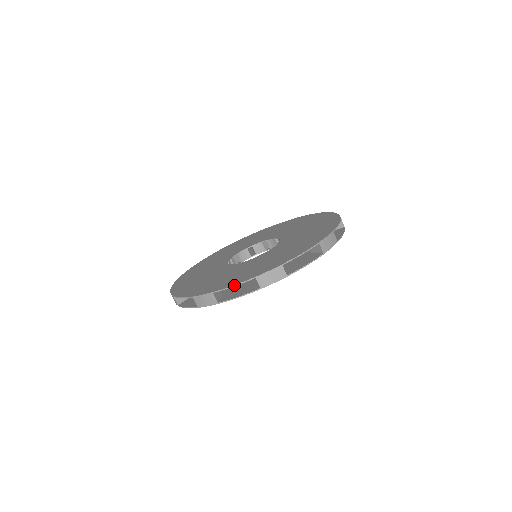
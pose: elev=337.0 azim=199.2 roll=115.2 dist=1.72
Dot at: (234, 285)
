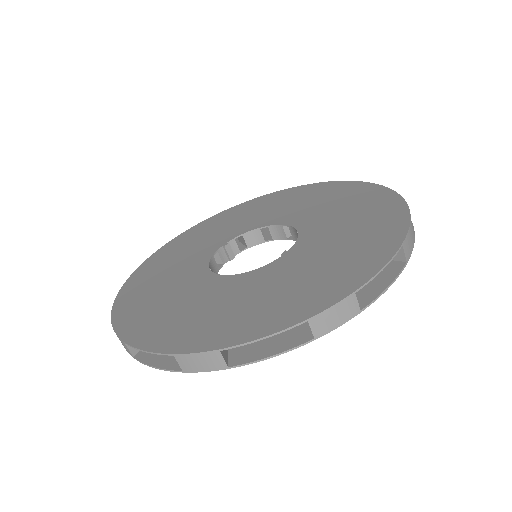
Dot at: (145, 351)
